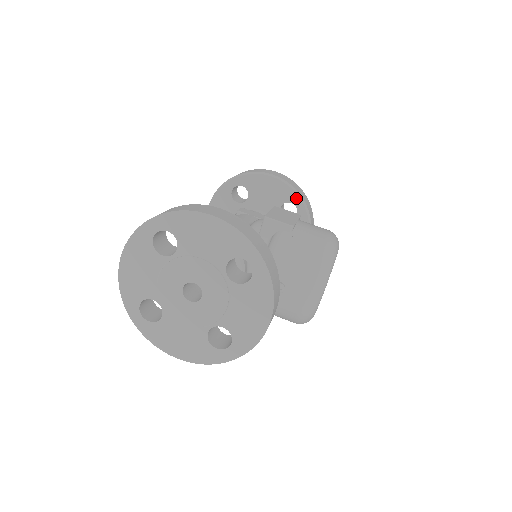
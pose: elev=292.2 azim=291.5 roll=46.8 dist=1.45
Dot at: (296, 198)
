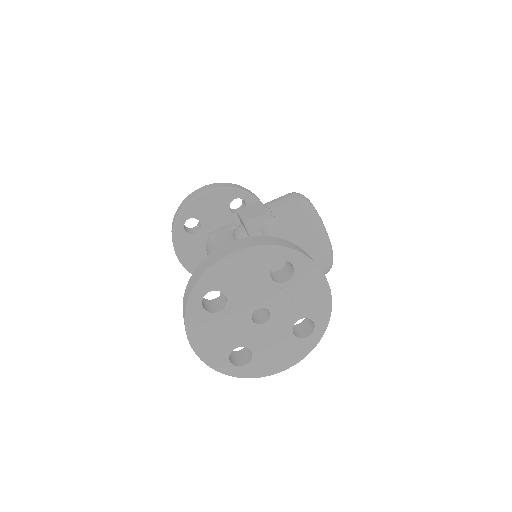
Dot at: (235, 193)
